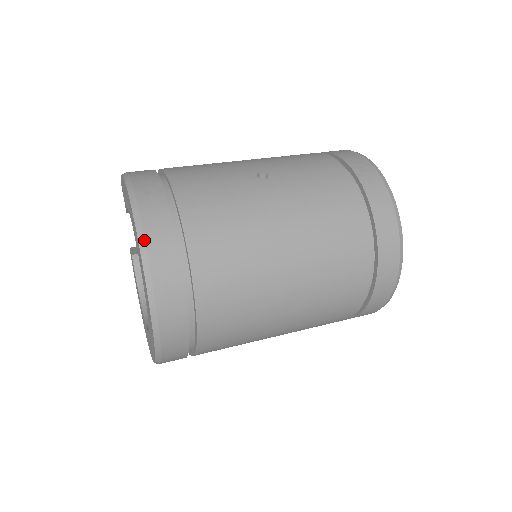
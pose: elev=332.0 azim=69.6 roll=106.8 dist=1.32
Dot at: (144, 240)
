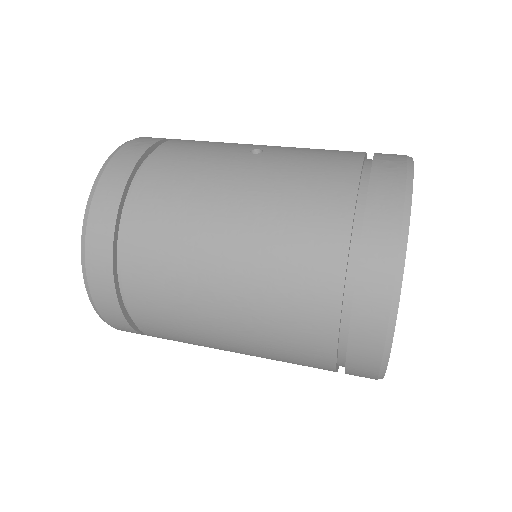
Dot at: (100, 177)
